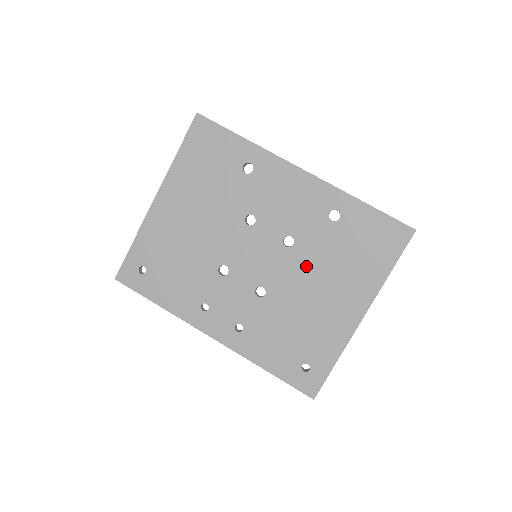
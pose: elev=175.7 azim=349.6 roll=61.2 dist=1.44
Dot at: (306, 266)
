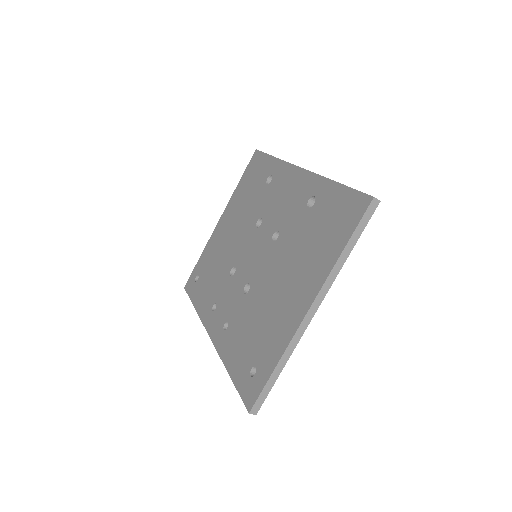
Dot at: (281, 258)
